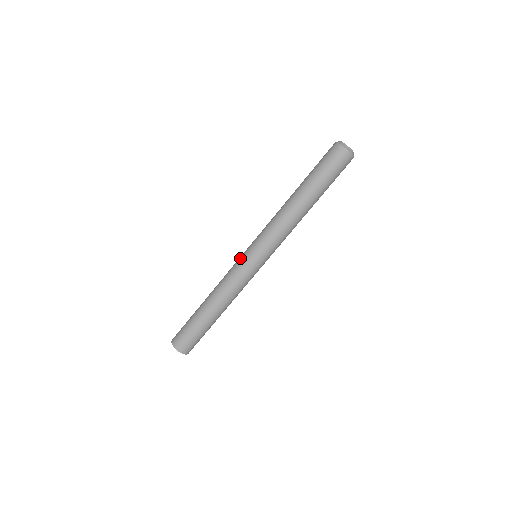
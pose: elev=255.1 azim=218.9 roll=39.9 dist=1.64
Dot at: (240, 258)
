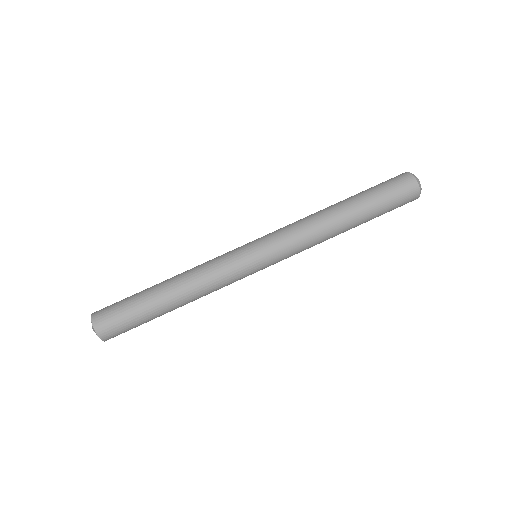
Dot at: (236, 248)
